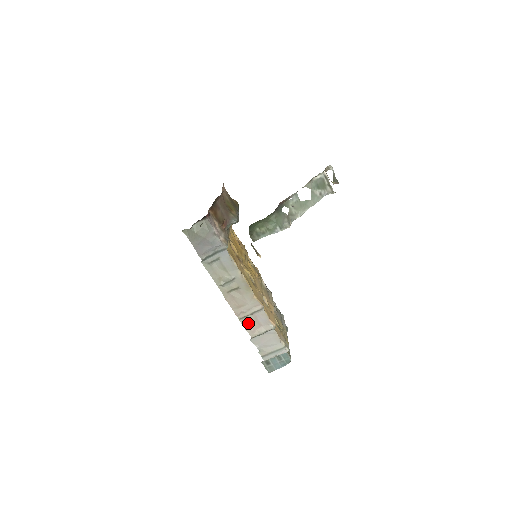
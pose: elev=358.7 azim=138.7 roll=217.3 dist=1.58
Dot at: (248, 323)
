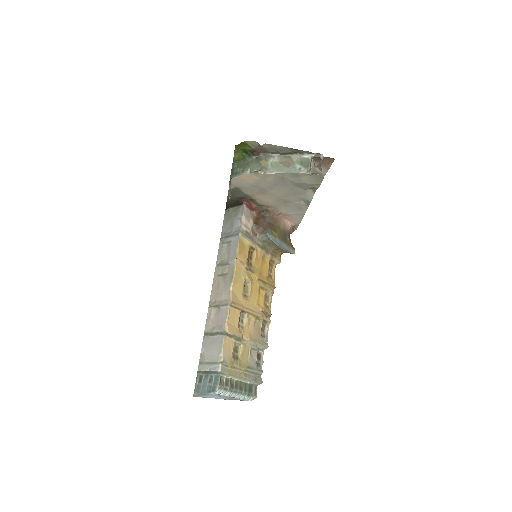
Dot at: (212, 315)
